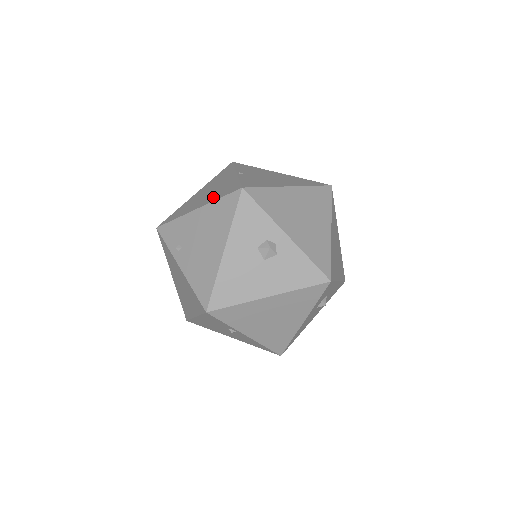
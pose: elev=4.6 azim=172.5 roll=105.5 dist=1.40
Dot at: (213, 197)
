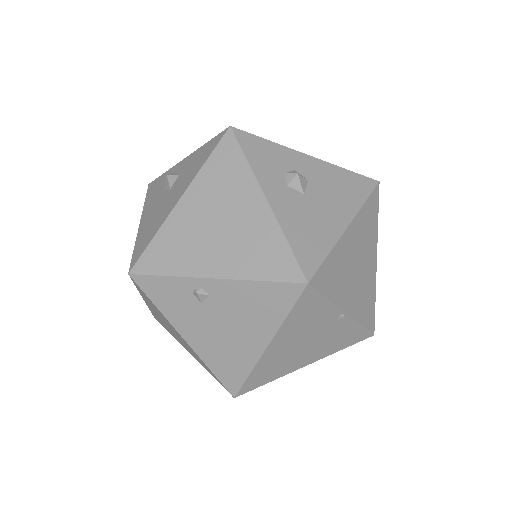
Dot at: occluded
